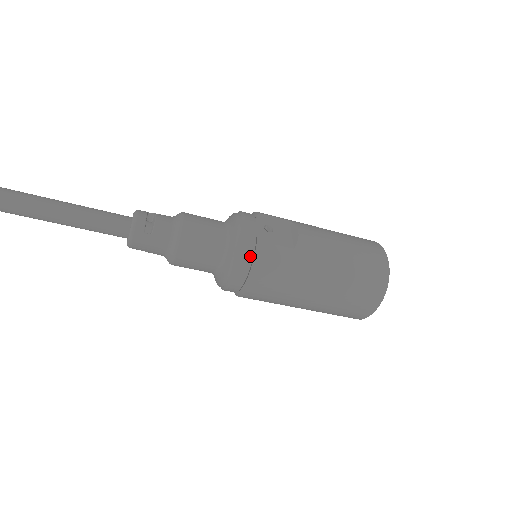
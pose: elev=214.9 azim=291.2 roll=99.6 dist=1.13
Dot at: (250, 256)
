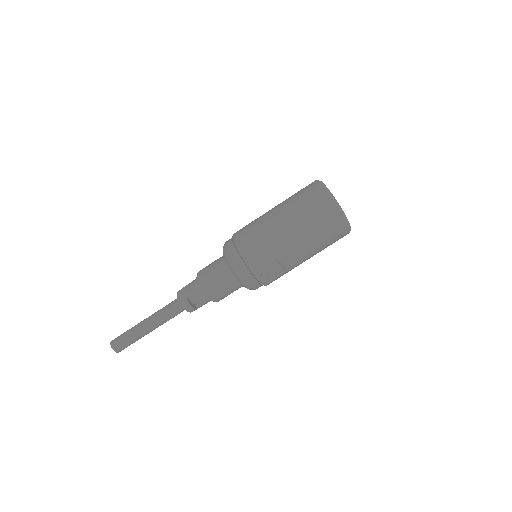
Dot at: occluded
